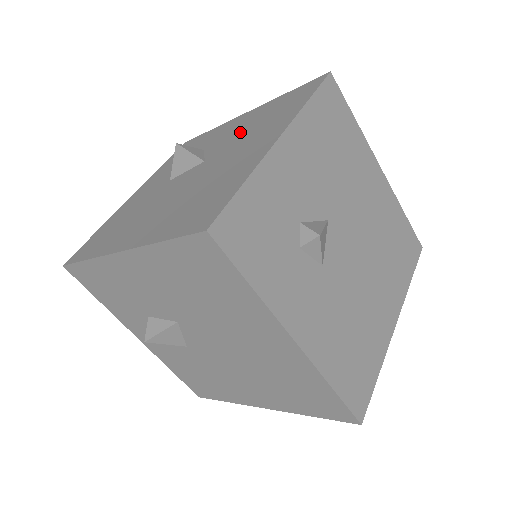
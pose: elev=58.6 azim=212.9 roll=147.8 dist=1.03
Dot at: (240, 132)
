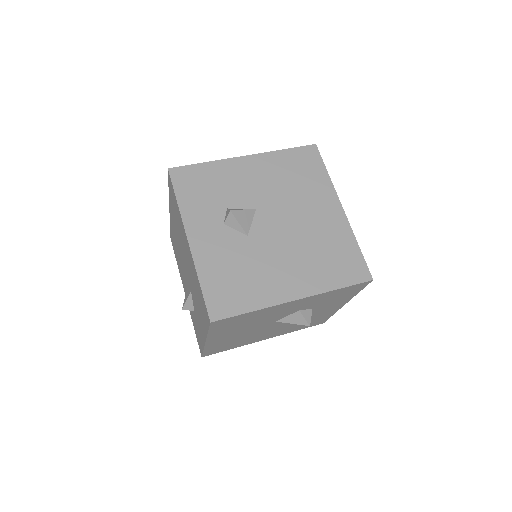
Dot at: occluded
